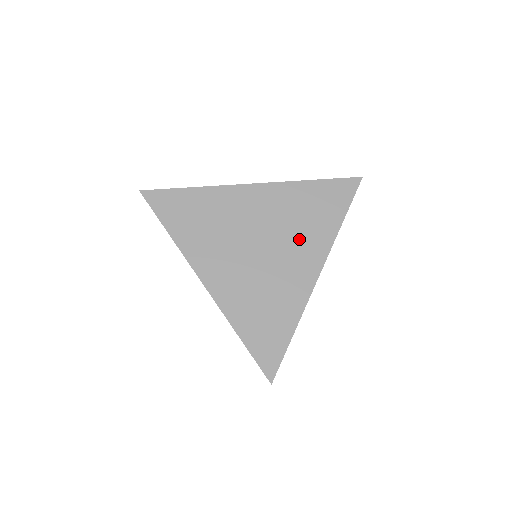
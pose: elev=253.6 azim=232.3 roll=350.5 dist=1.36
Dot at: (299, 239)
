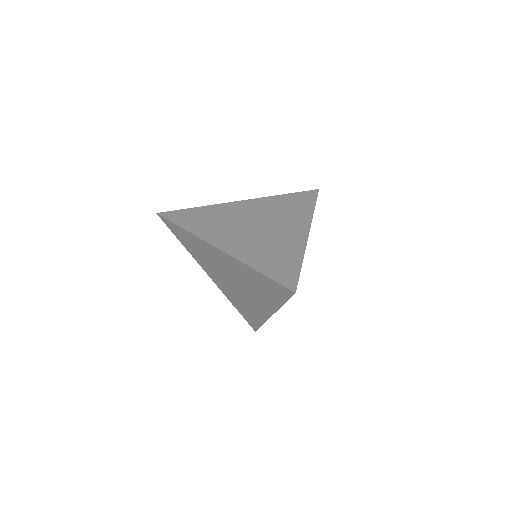
Dot at: (286, 219)
